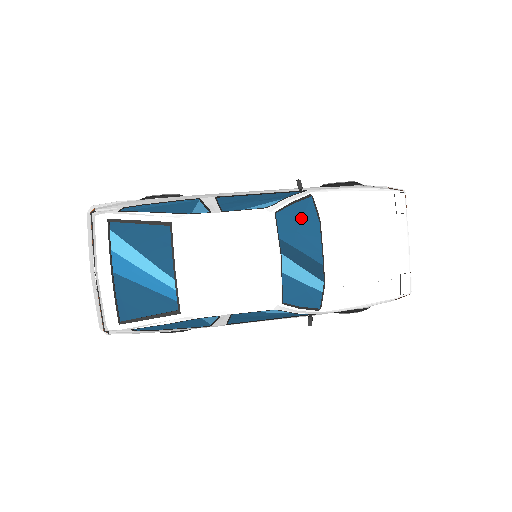
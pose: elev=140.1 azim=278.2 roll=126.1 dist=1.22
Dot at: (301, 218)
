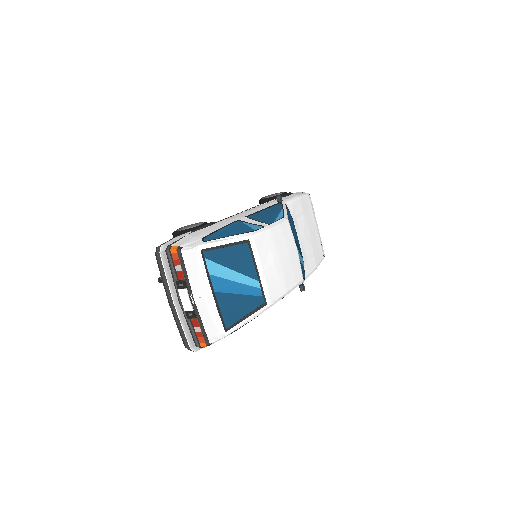
Dot at: (290, 220)
